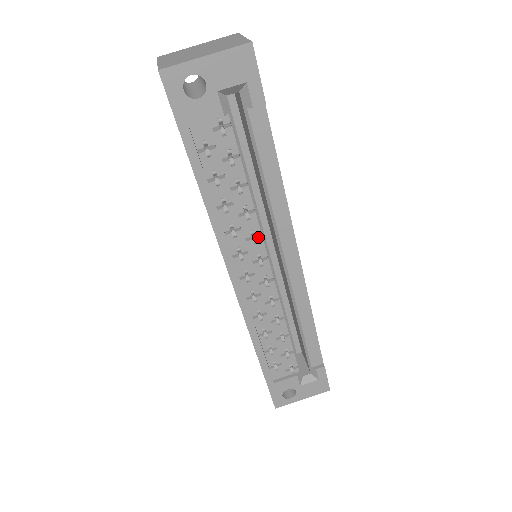
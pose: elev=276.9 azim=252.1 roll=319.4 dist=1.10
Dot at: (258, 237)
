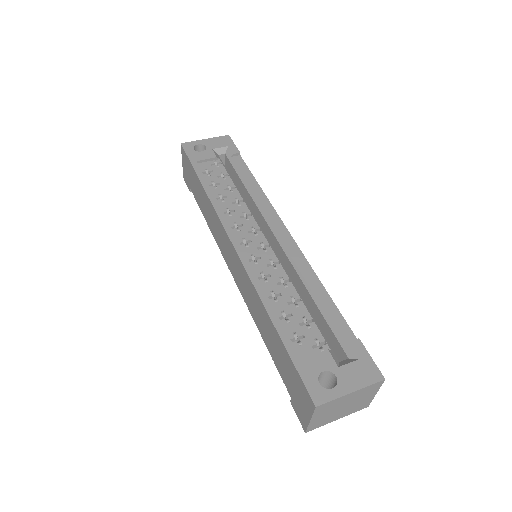
Dot at: (249, 216)
